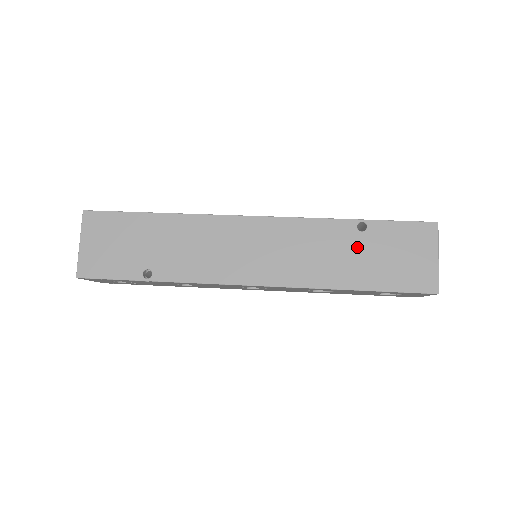
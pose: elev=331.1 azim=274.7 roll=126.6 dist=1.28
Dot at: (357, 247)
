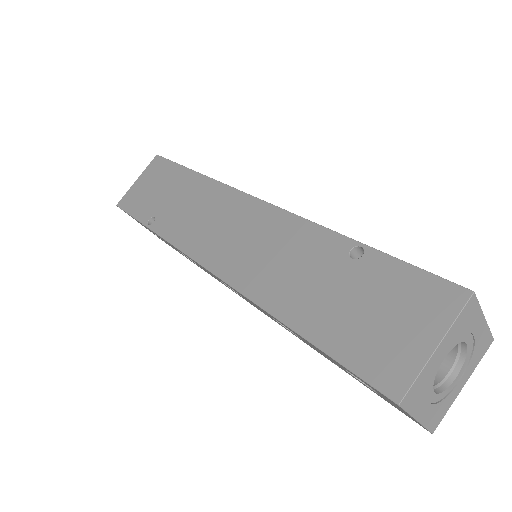
Dot at: (332, 276)
